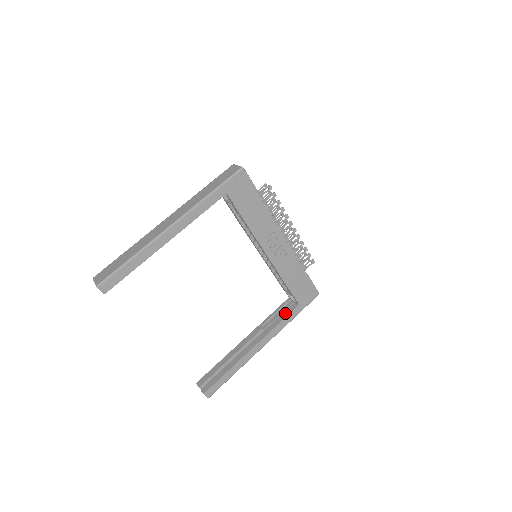
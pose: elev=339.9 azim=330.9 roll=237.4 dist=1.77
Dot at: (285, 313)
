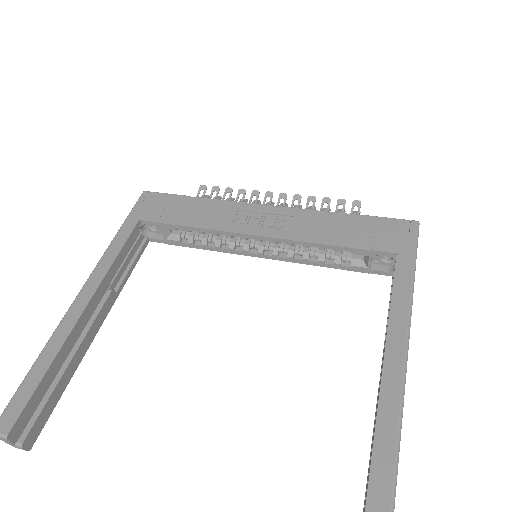
Dot at: occluded
